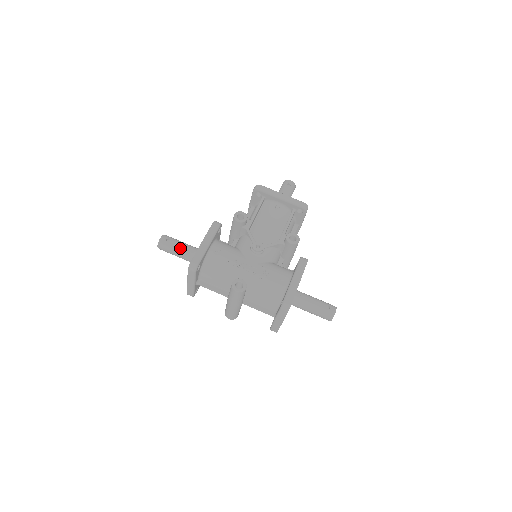
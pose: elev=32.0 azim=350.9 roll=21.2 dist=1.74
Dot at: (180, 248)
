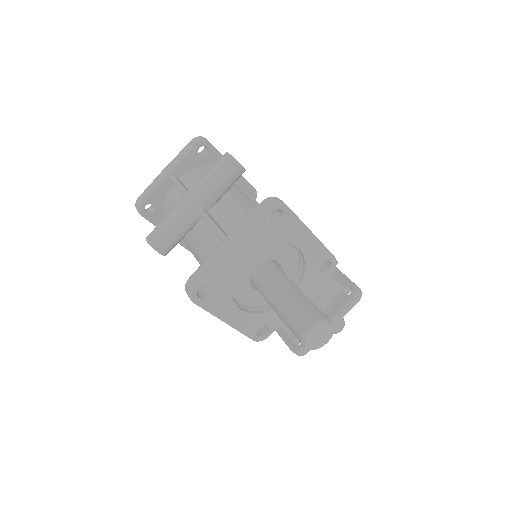
Dot at: occluded
